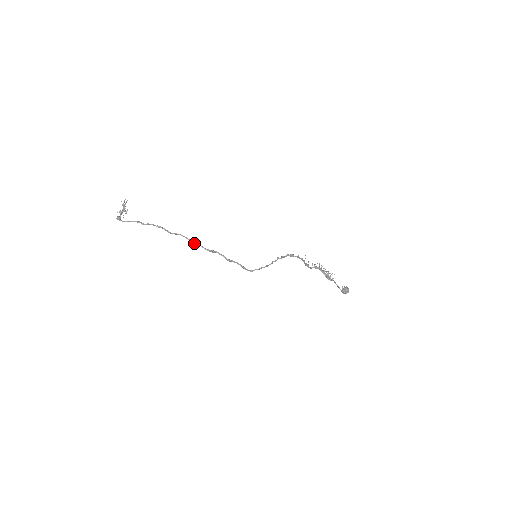
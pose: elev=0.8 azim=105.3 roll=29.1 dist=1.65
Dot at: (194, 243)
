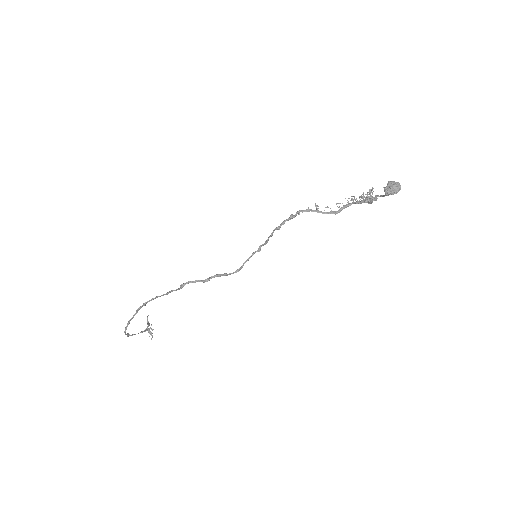
Dot at: (166, 294)
